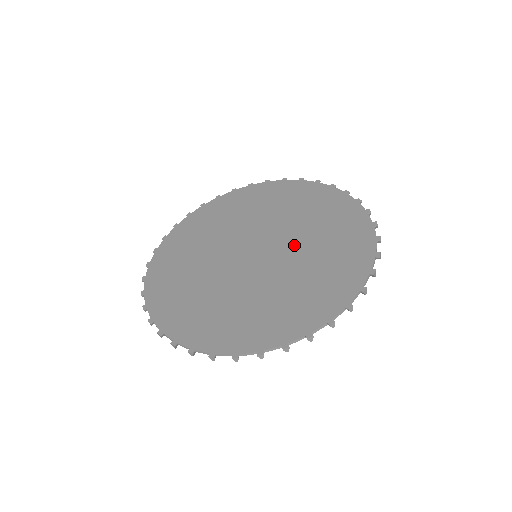
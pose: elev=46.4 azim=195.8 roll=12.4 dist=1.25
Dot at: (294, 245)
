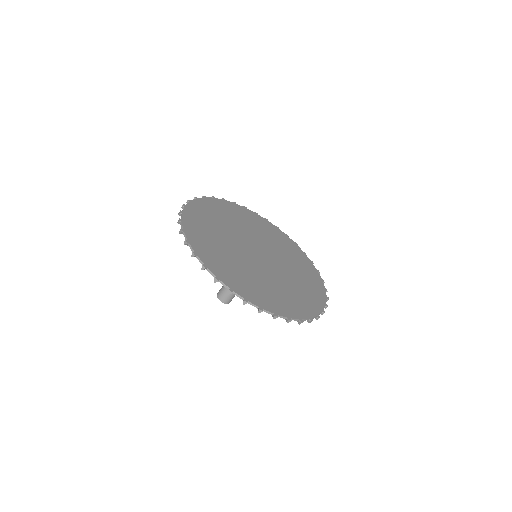
Dot at: (271, 248)
